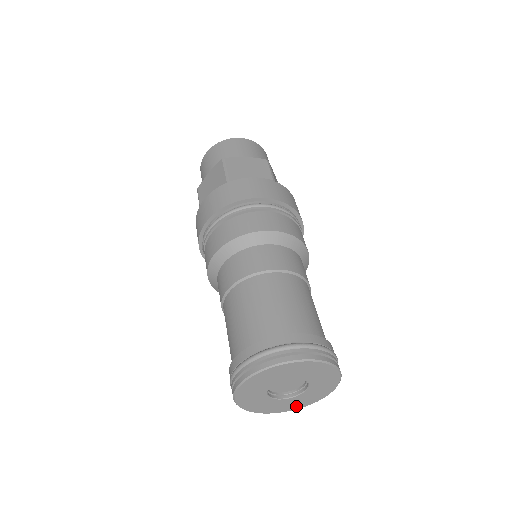
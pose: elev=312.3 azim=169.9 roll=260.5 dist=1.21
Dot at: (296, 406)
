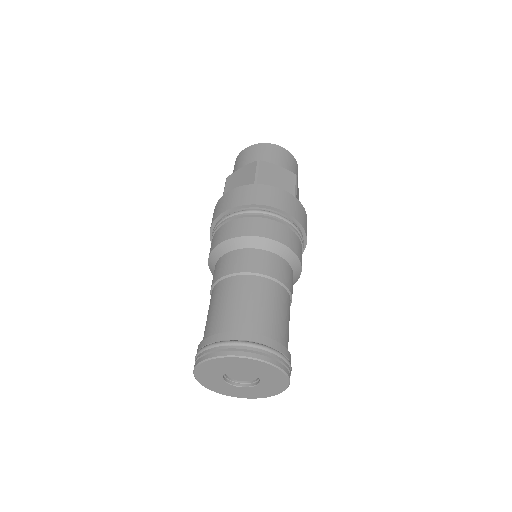
Dot at: (243, 395)
